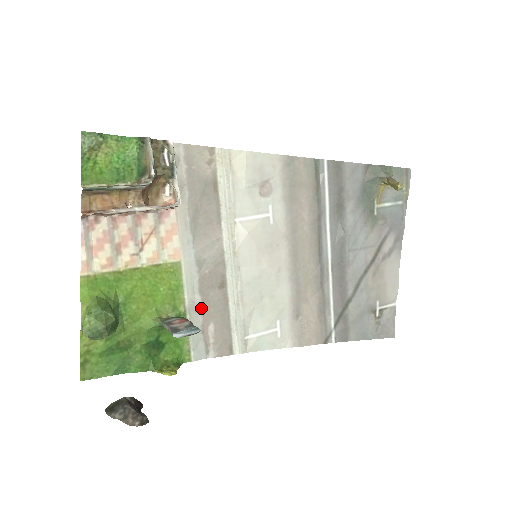
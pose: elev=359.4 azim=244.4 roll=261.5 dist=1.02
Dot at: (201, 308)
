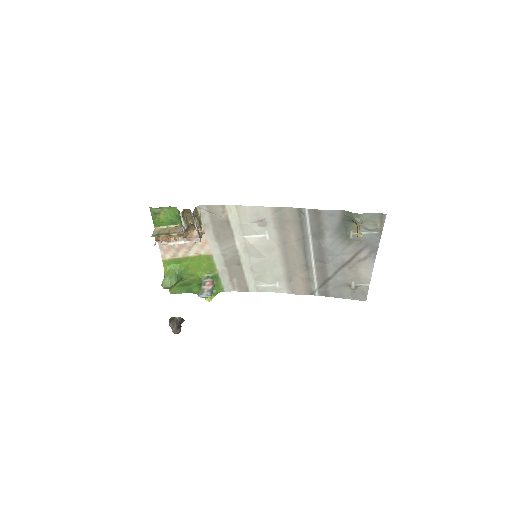
Dot at: (228, 272)
